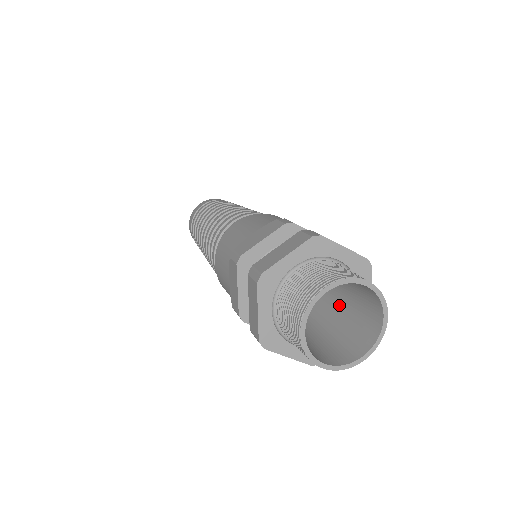
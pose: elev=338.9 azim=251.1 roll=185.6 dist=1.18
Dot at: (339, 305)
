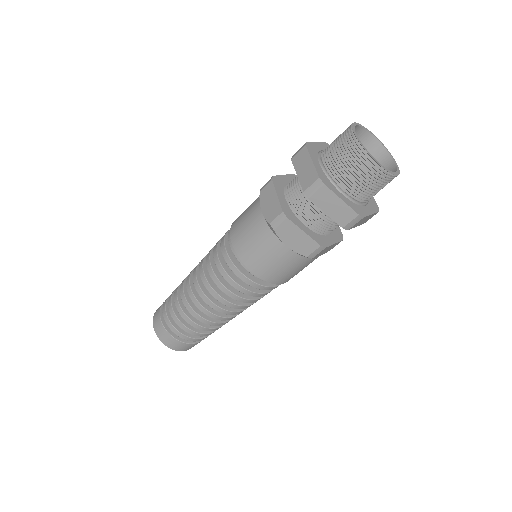
Dot at: occluded
